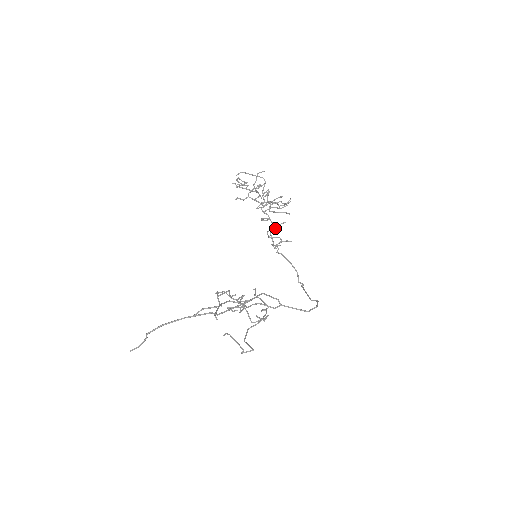
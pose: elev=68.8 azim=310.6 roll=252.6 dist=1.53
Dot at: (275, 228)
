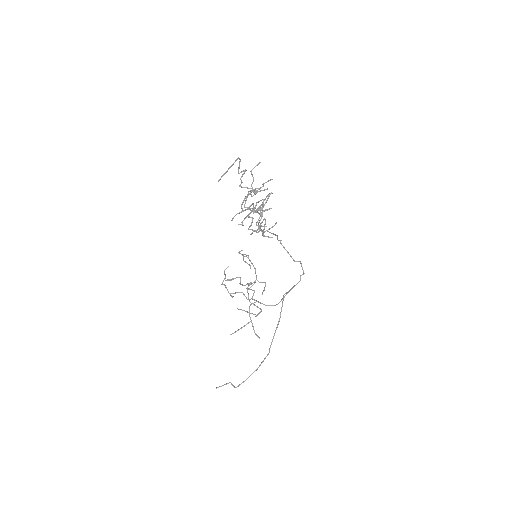
Dot at: occluded
